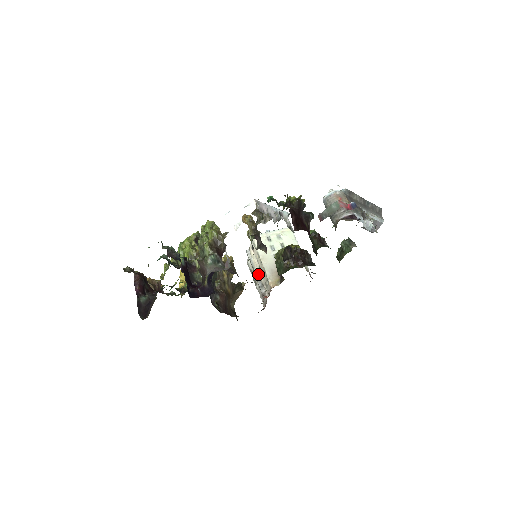
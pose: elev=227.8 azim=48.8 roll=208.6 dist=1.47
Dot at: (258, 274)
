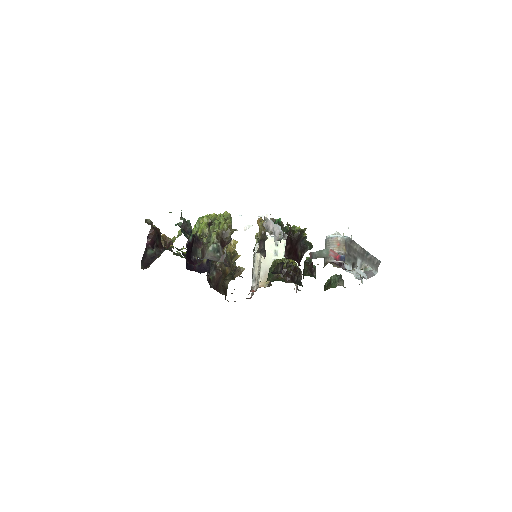
Dot at: (256, 269)
